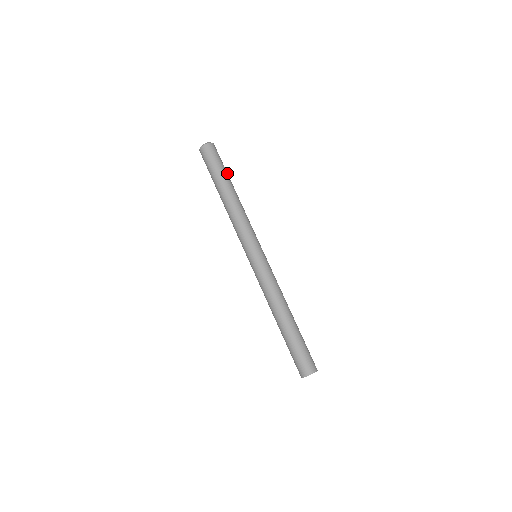
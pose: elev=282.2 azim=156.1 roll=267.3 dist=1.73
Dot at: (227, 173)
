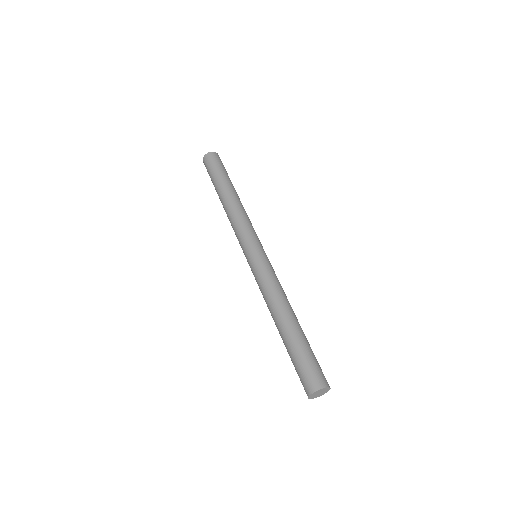
Dot at: occluded
